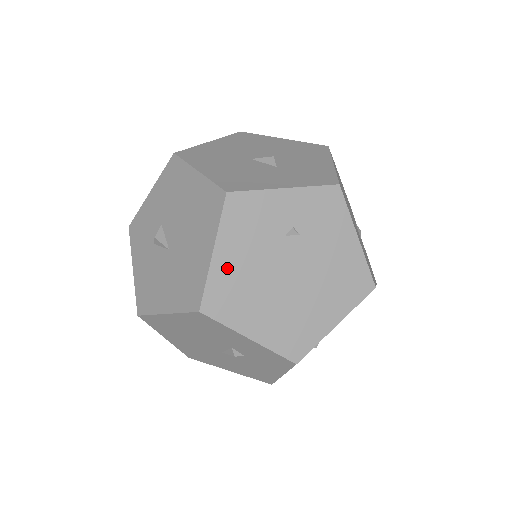
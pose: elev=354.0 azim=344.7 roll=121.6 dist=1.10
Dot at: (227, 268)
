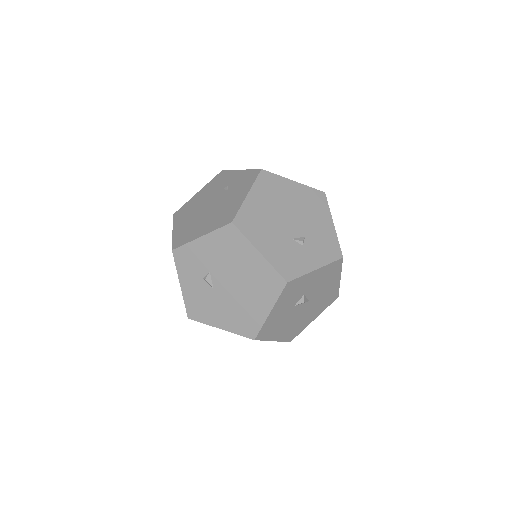
Dot at: (195, 199)
